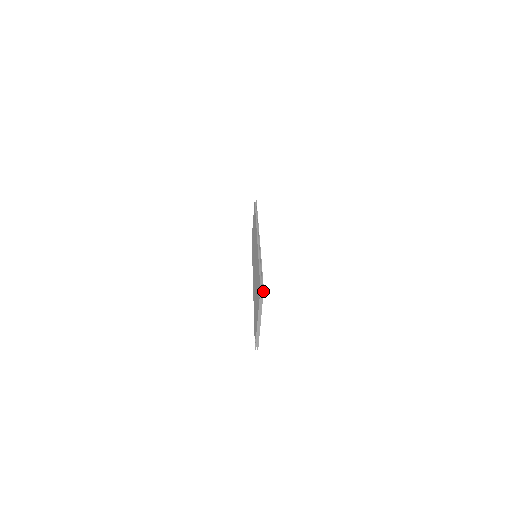
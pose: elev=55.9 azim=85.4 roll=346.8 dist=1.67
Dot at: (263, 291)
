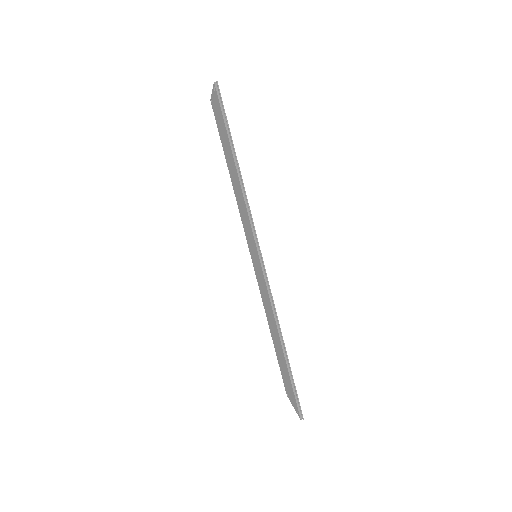
Dot at: occluded
